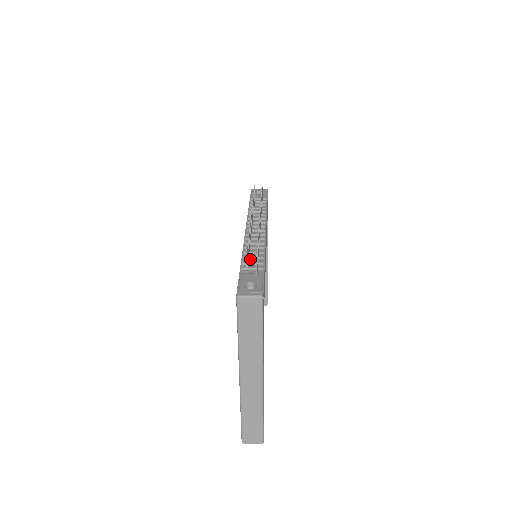
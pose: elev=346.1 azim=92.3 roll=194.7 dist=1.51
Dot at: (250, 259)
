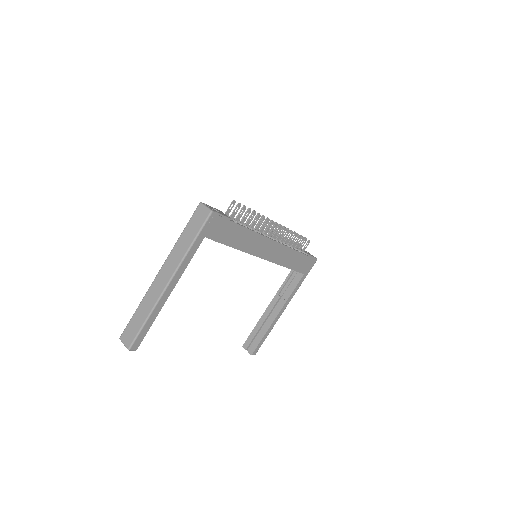
Dot at: occluded
